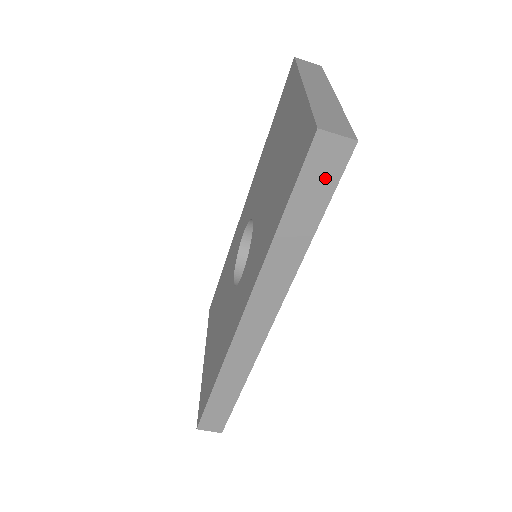
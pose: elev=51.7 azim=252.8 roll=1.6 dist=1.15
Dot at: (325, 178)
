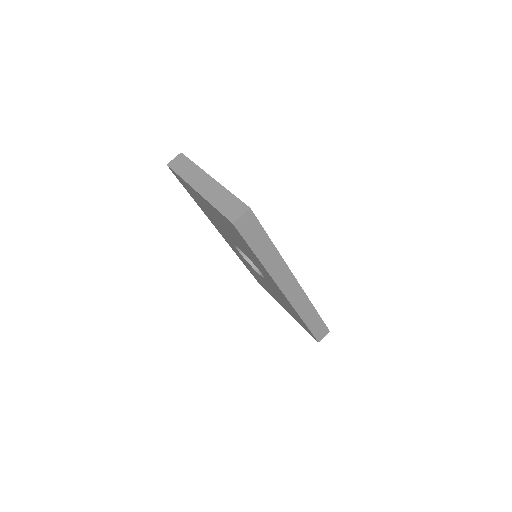
Dot at: (254, 229)
